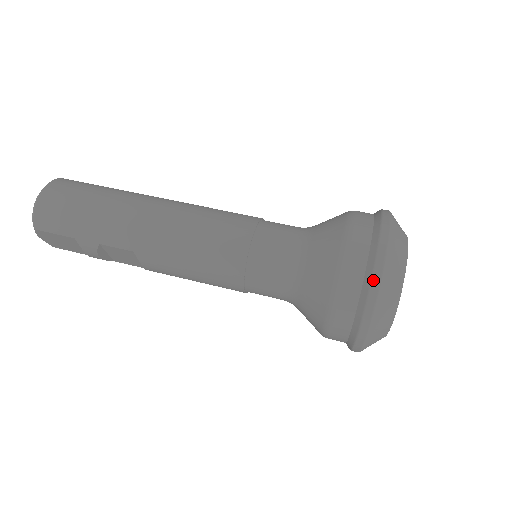
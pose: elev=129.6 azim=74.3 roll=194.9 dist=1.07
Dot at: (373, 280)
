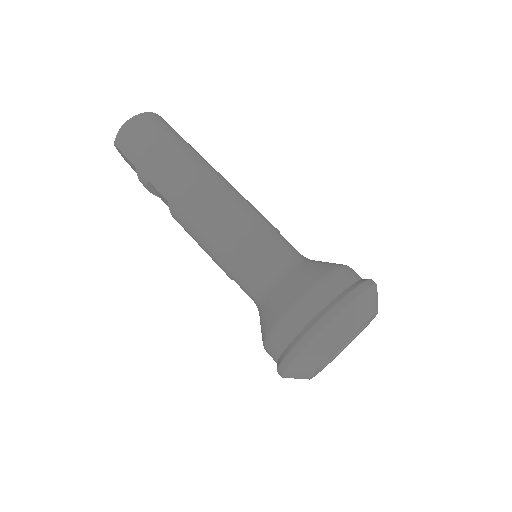
Dot at: (308, 334)
